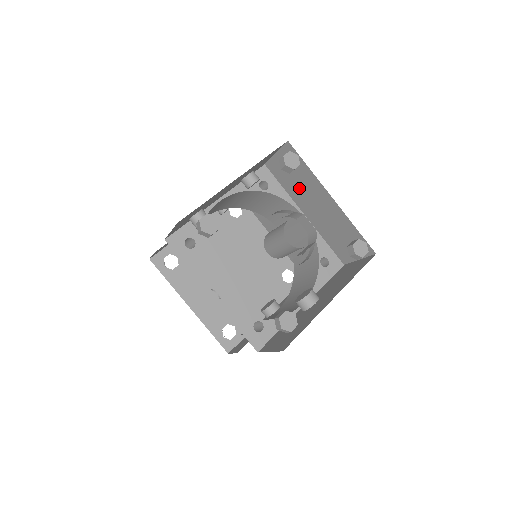
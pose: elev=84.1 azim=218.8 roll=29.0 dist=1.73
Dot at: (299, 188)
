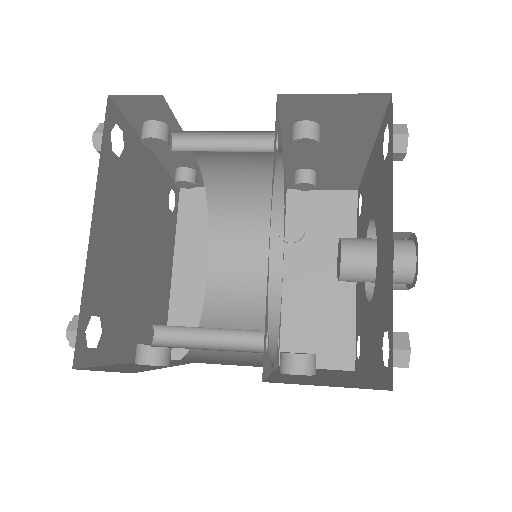
Dot at: (313, 241)
